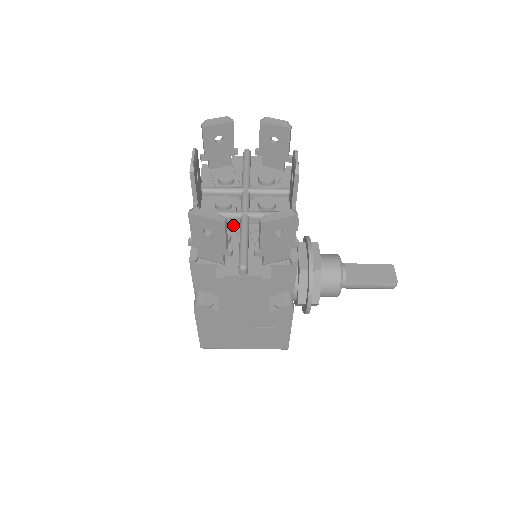
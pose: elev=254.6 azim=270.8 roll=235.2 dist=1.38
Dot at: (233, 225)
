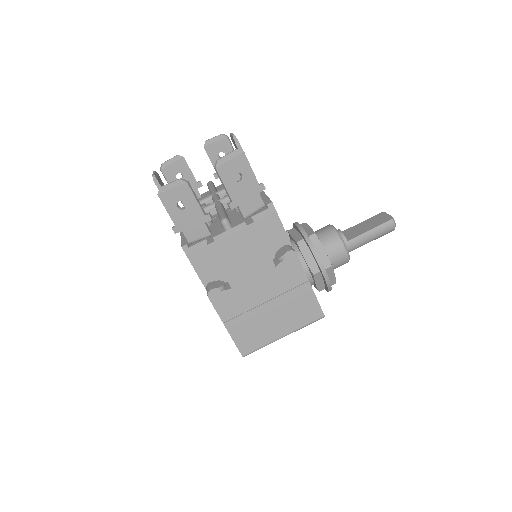
Dot at: (212, 216)
